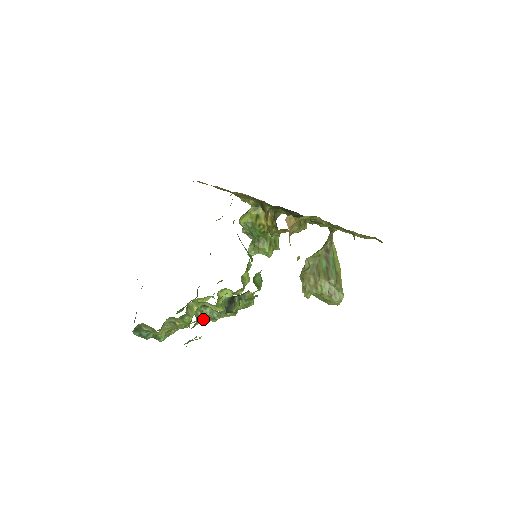
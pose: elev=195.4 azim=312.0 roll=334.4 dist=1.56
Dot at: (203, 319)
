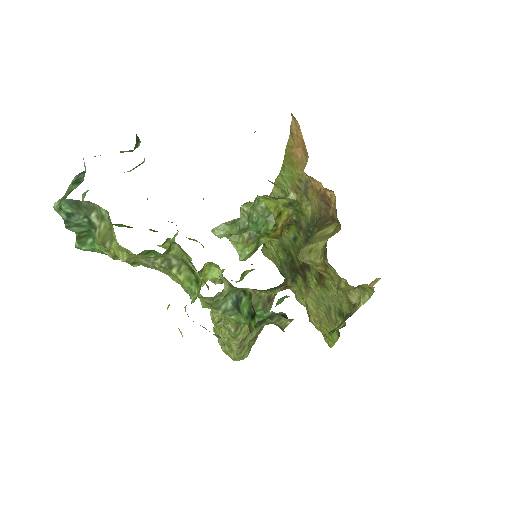
Dot at: (210, 298)
